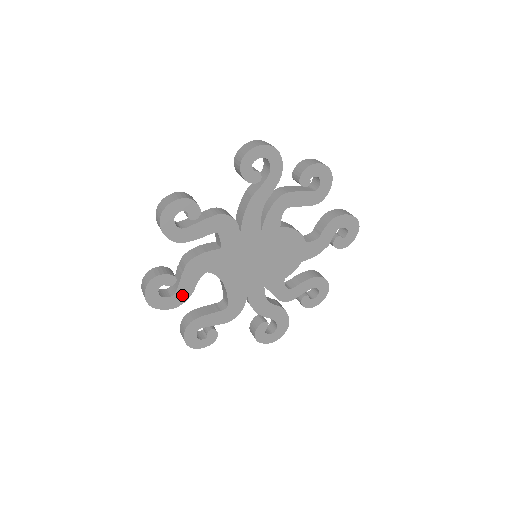
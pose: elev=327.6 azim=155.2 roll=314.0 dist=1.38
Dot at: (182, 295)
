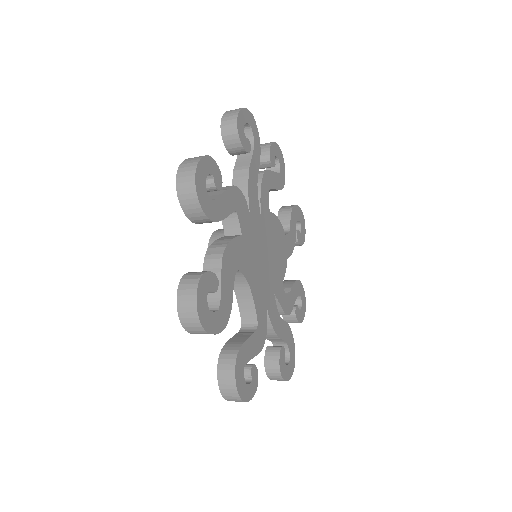
Dot at: (225, 308)
